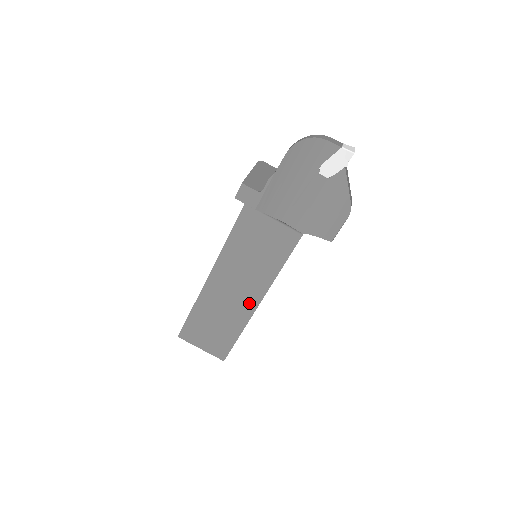
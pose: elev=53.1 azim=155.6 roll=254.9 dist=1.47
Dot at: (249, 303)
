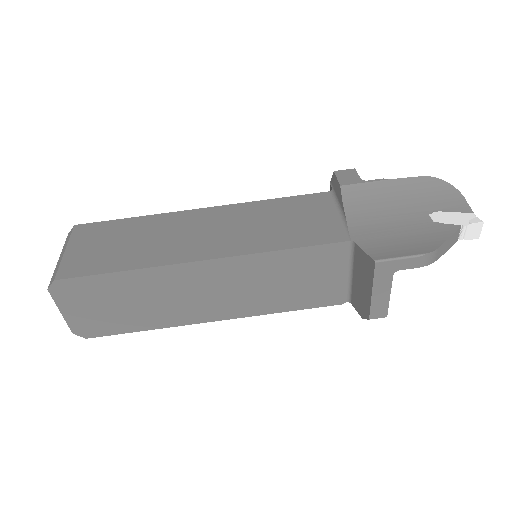
Dot at: (197, 252)
